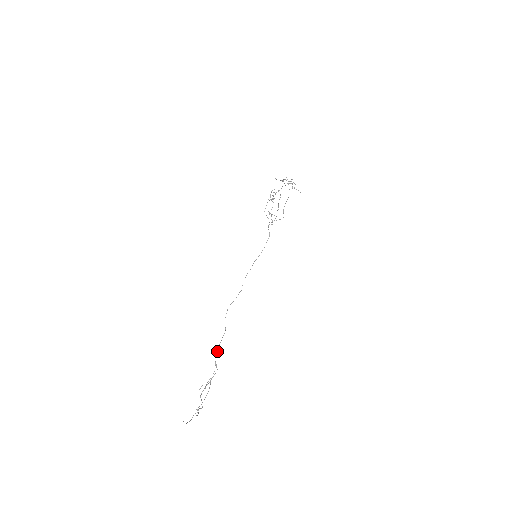
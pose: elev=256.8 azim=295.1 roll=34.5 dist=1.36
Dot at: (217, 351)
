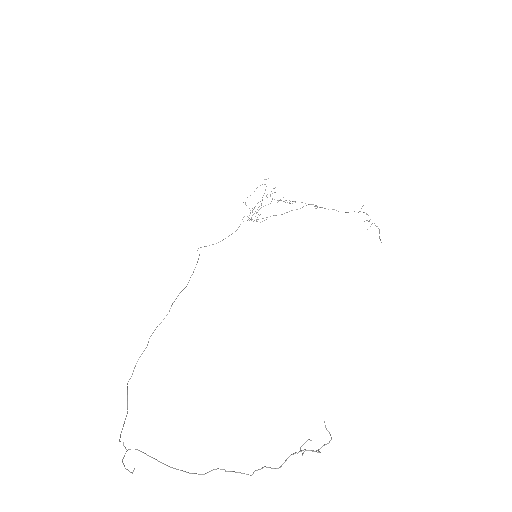
Dot at: (145, 348)
